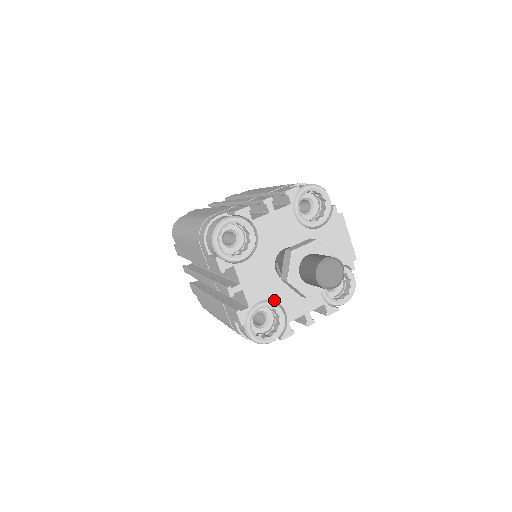
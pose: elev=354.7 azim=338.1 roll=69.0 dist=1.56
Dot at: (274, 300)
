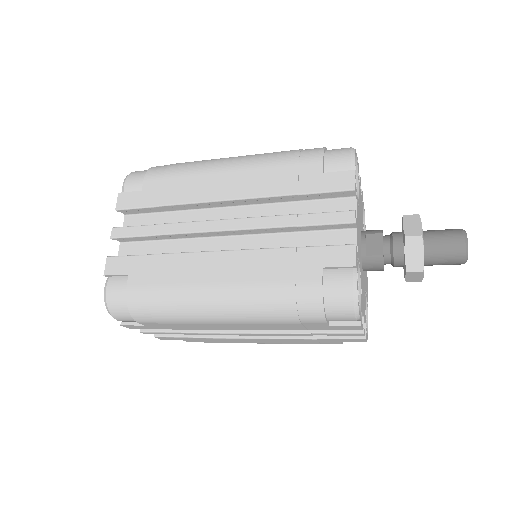
Dot at: (360, 271)
